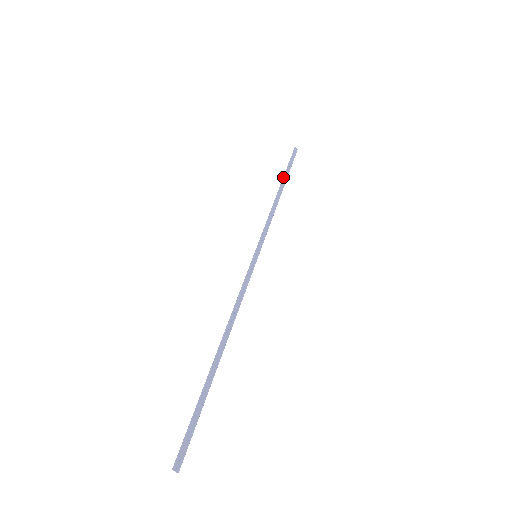
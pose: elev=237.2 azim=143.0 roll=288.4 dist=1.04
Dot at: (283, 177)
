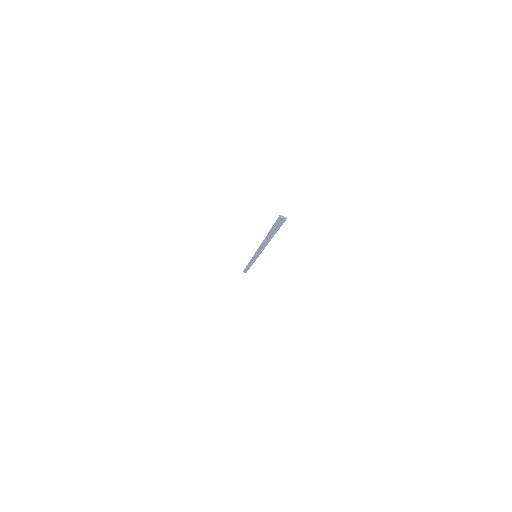
Dot at: (246, 267)
